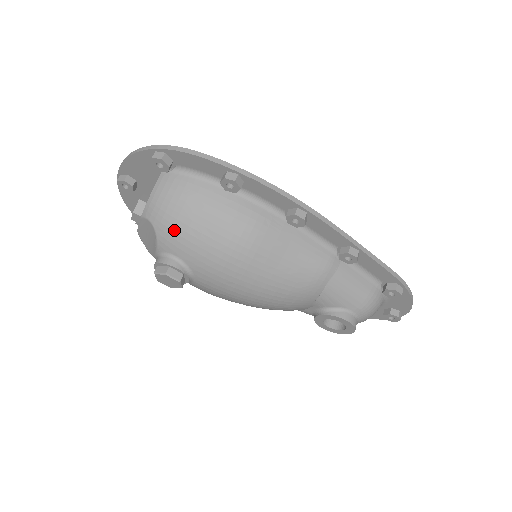
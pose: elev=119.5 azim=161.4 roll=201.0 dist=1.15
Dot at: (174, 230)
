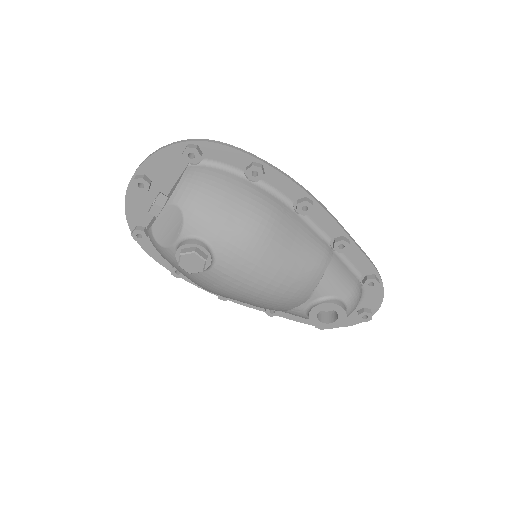
Dot at: (203, 211)
